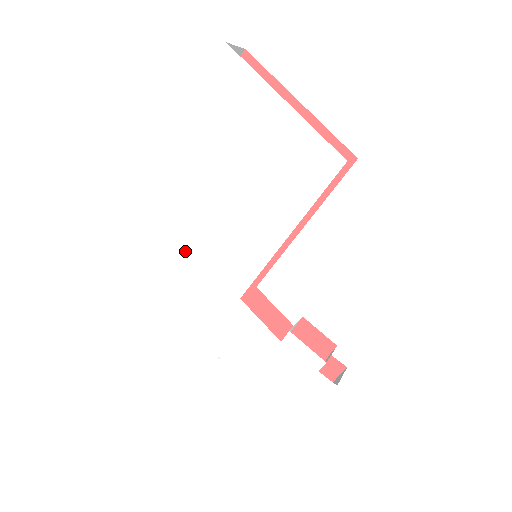
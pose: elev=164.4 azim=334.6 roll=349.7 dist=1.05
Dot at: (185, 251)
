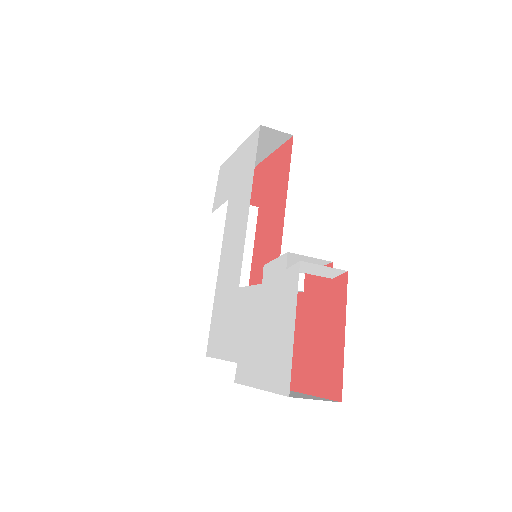
Dot at: (216, 299)
